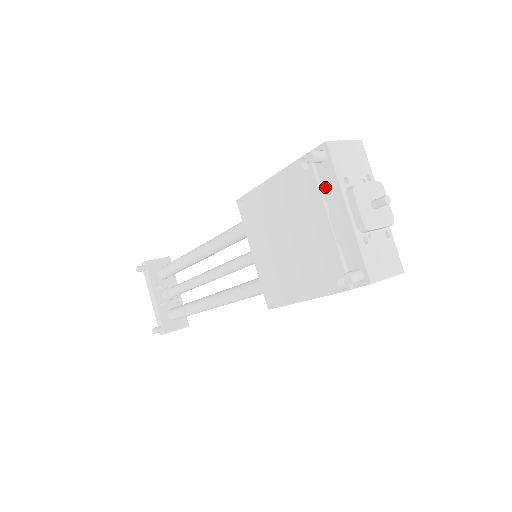
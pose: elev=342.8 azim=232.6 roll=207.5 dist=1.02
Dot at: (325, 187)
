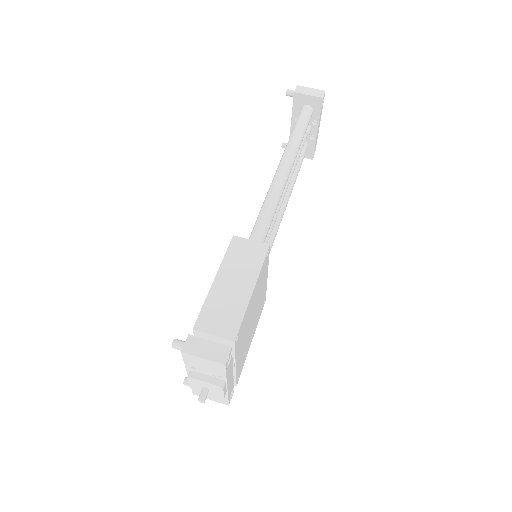
Dot at: occluded
